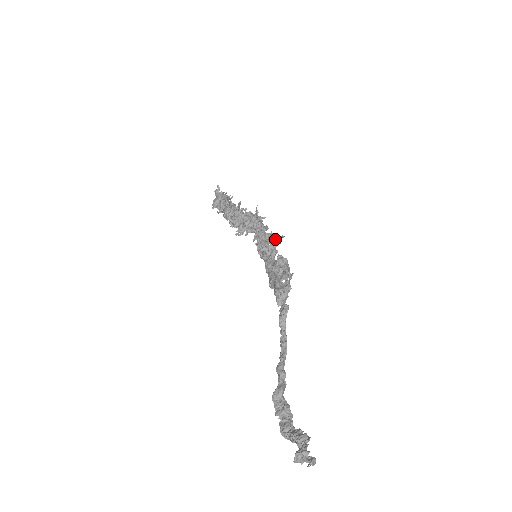
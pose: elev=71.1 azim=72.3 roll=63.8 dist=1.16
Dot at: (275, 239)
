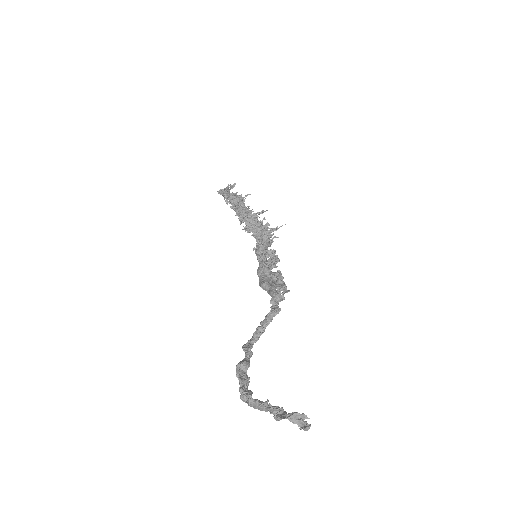
Dot at: (277, 257)
